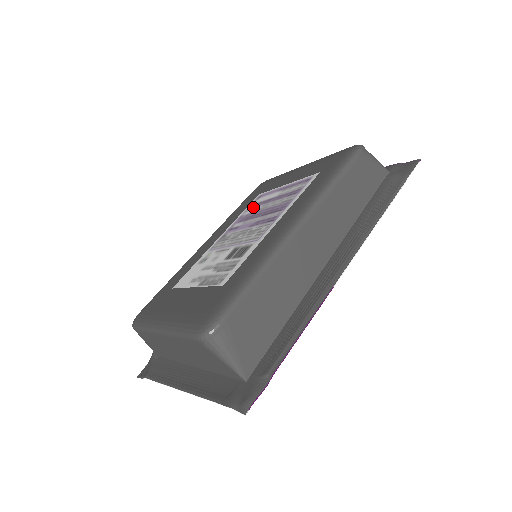
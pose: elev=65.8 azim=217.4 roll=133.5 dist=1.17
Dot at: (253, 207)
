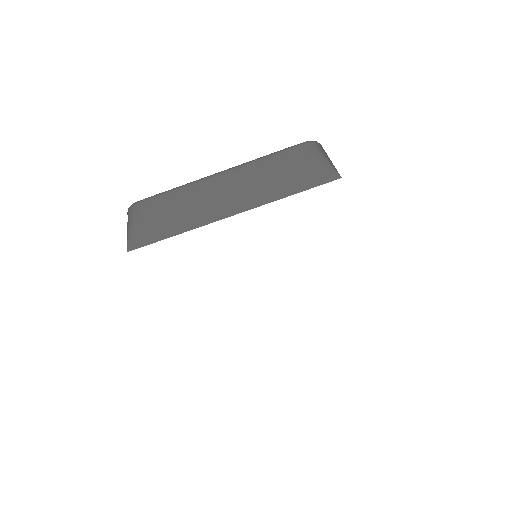
Dot at: occluded
